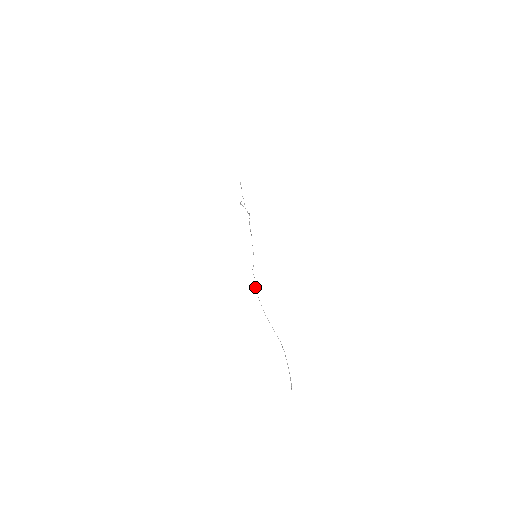
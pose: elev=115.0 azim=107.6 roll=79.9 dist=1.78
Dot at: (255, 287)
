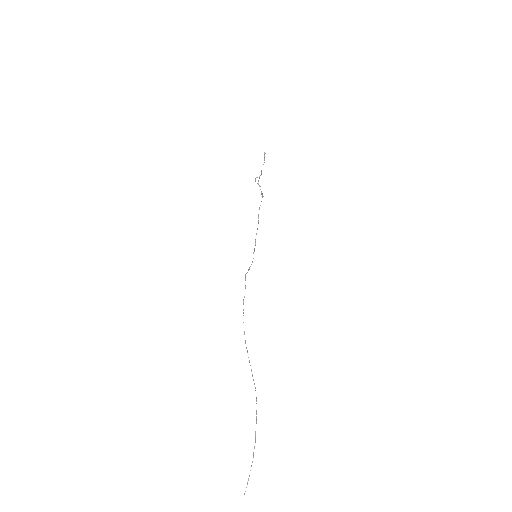
Dot at: occluded
